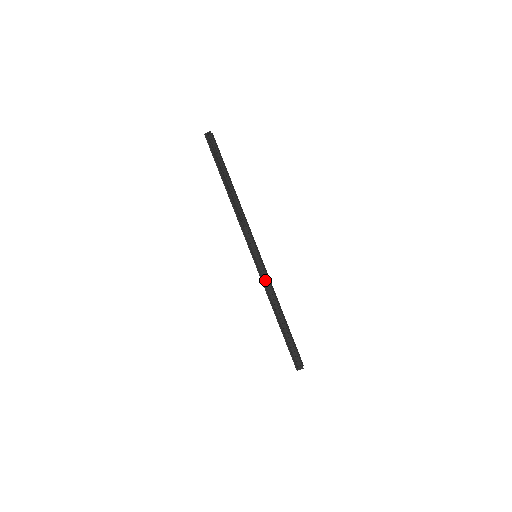
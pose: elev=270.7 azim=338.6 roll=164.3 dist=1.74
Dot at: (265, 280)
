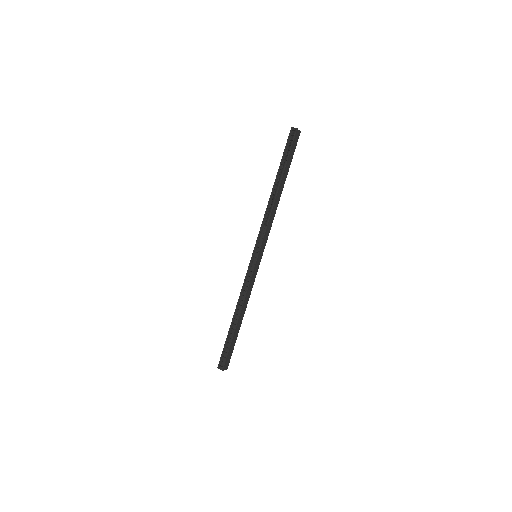
Dot at: (248, 280)
